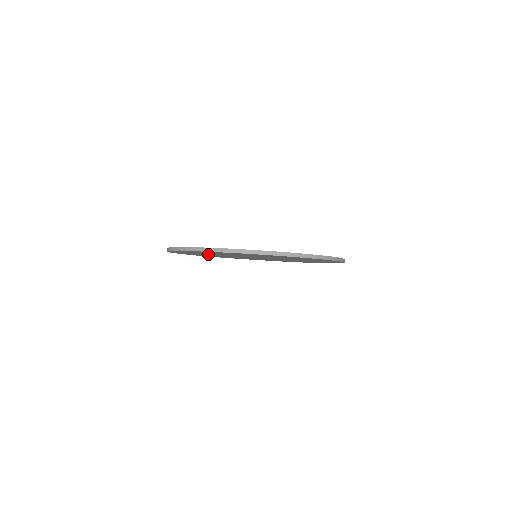
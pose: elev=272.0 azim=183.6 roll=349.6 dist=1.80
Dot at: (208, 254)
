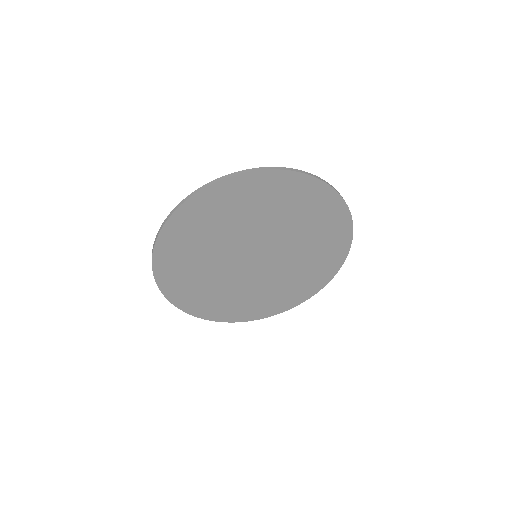
Dot at: (221, 228)
